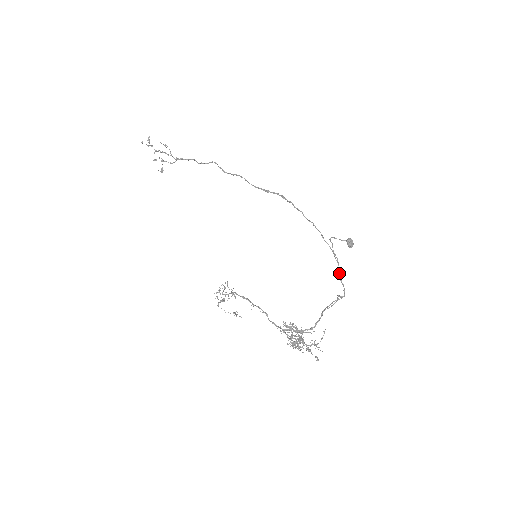
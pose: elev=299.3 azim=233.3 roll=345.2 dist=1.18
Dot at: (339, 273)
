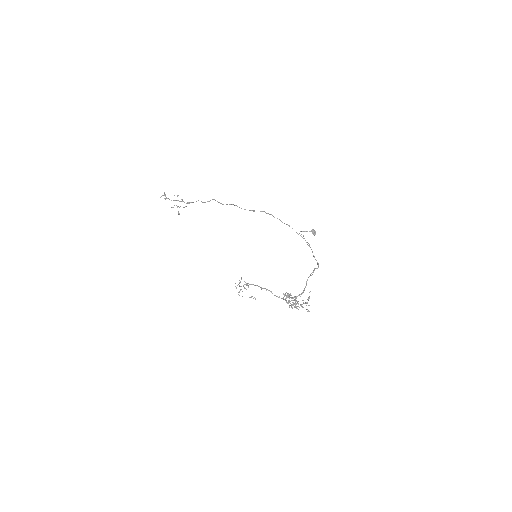
Dot at: occluded
